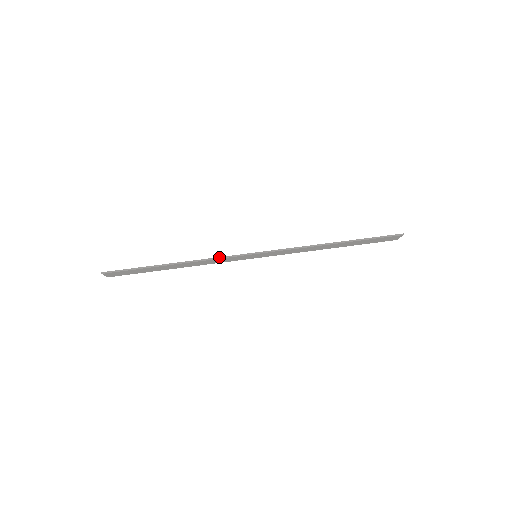
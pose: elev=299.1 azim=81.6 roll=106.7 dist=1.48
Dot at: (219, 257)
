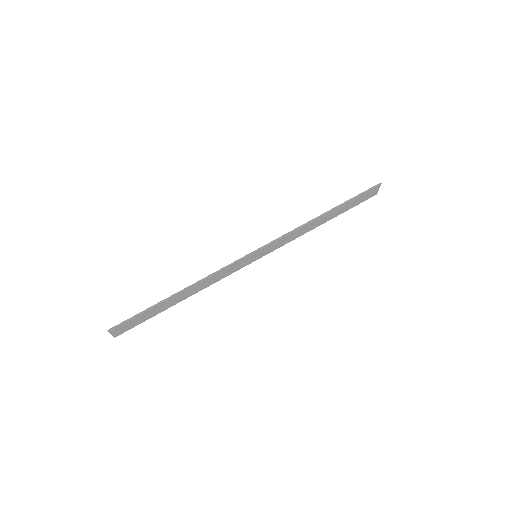
Dot at: (221, 268)
